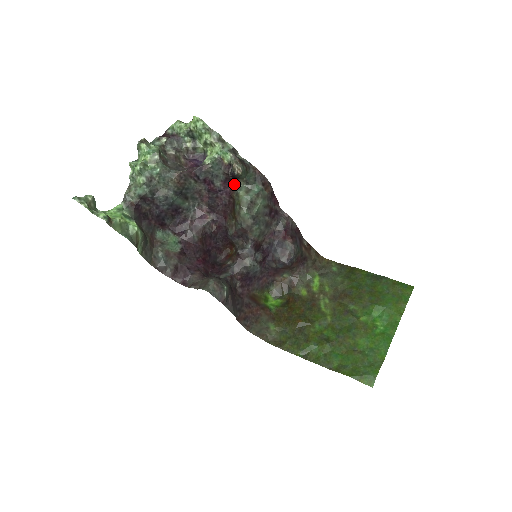
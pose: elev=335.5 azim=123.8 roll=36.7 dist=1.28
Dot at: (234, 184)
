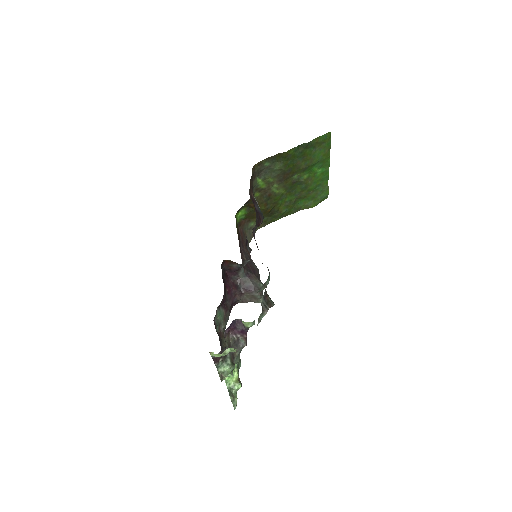
Dot at: occluded
